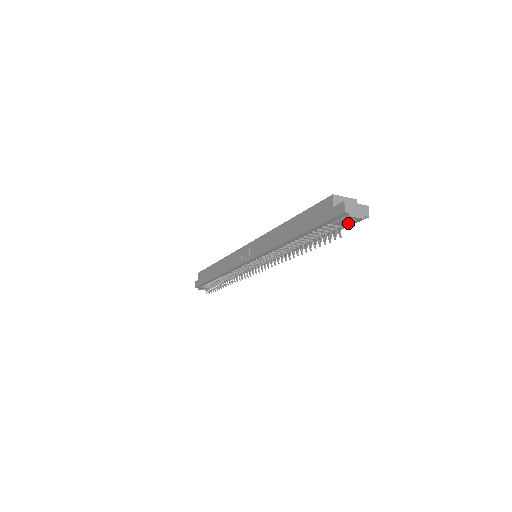
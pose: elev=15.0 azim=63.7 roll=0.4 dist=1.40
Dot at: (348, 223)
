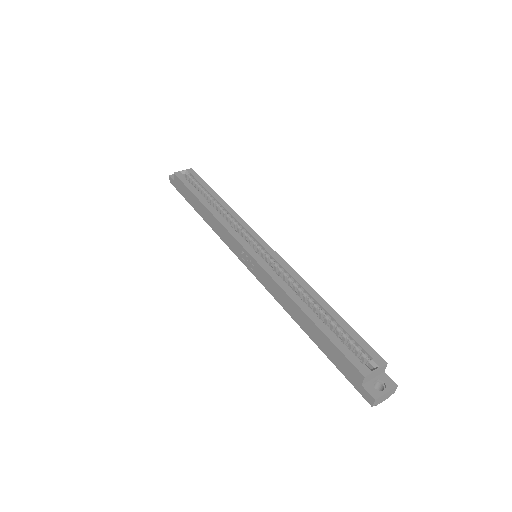
Dot at: occluded
